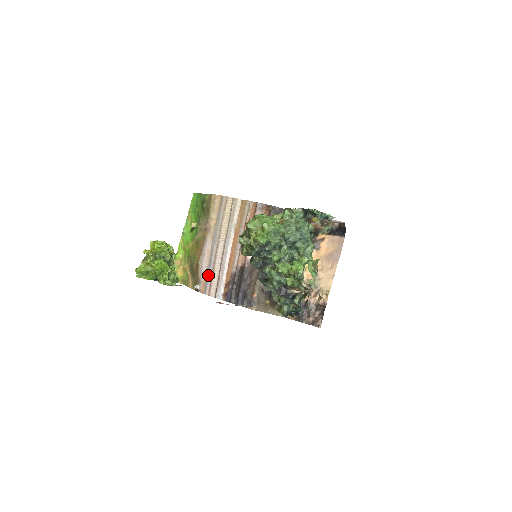
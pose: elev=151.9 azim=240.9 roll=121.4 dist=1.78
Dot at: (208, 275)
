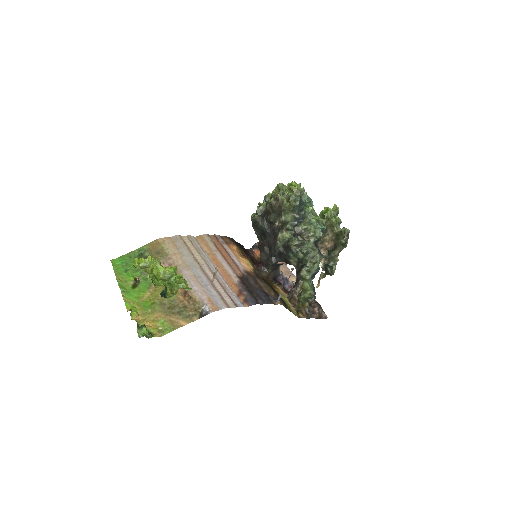
Dot at: (211, 293)
